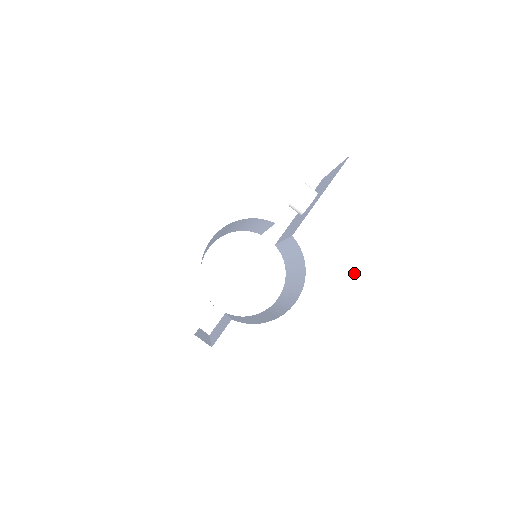
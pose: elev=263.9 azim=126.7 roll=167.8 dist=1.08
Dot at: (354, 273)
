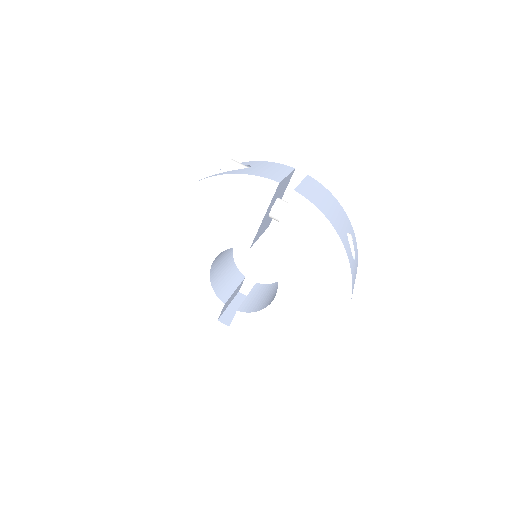
Dot at: (312, 275)
